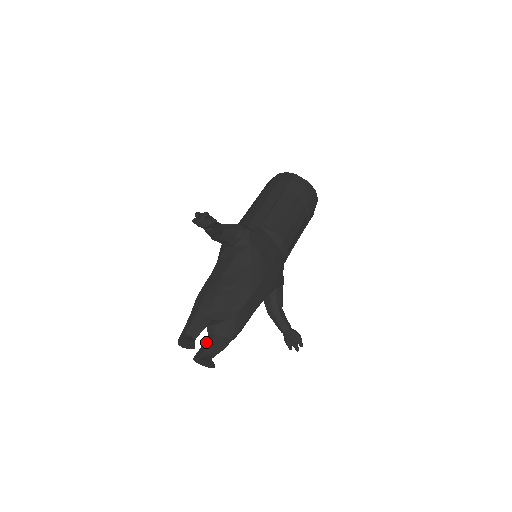
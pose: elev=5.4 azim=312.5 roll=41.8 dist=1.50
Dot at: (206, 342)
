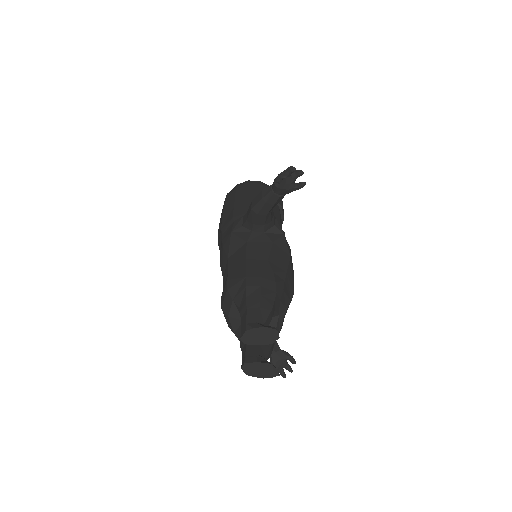
Dot at: occluded
